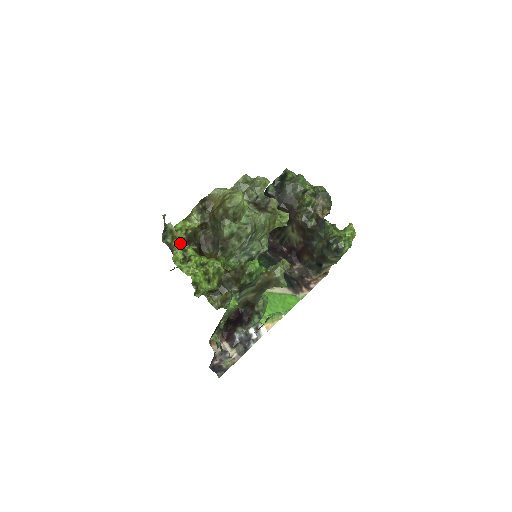
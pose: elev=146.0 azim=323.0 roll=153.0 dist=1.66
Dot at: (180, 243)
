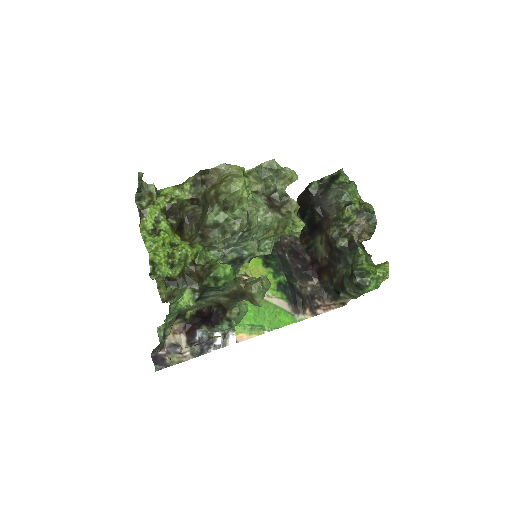
Dot at: (156, 211)
